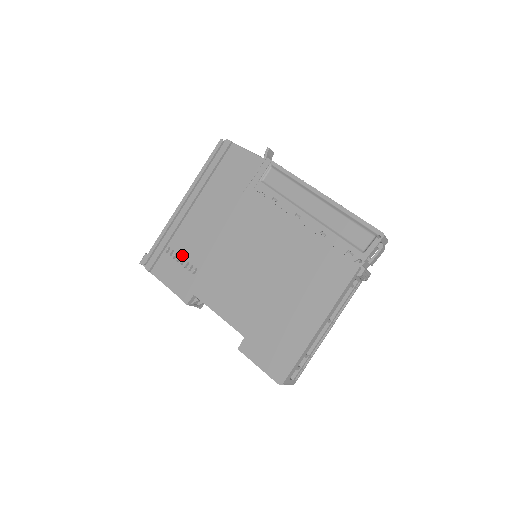
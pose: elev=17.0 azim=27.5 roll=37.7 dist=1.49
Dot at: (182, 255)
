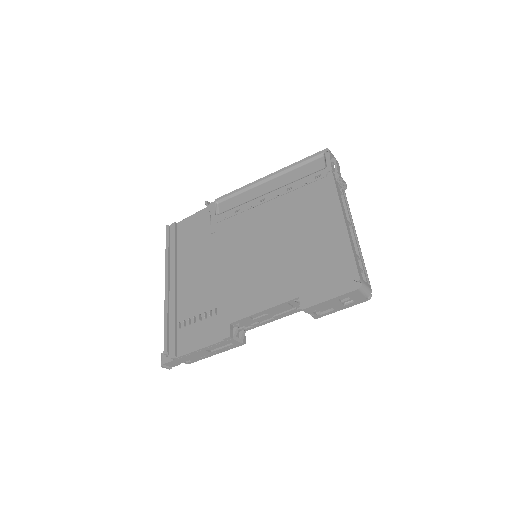
Dot at: (195, 316)
